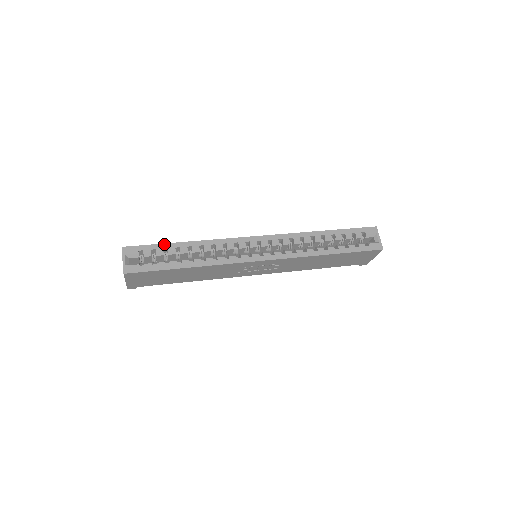
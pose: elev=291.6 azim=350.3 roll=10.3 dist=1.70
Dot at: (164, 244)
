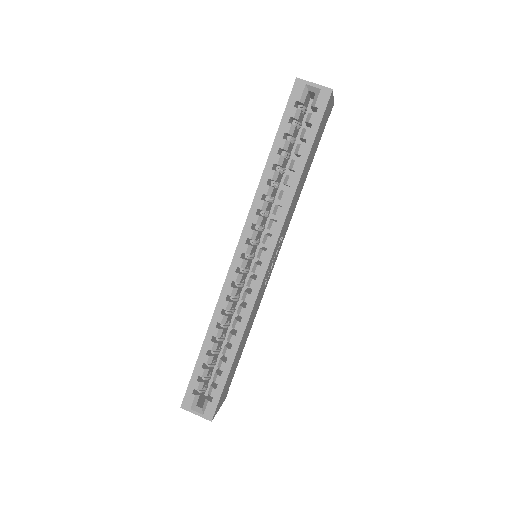
Dot at: (196, 364)
